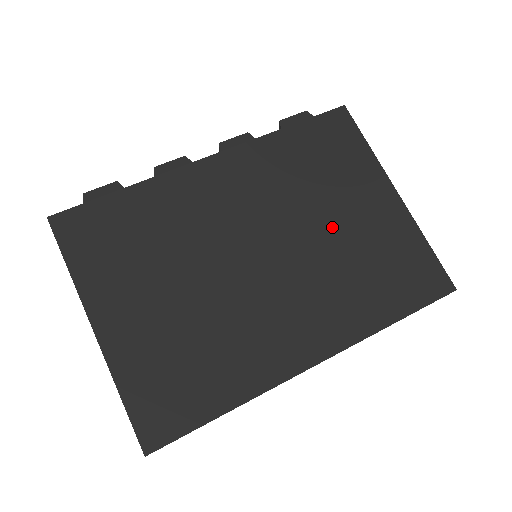
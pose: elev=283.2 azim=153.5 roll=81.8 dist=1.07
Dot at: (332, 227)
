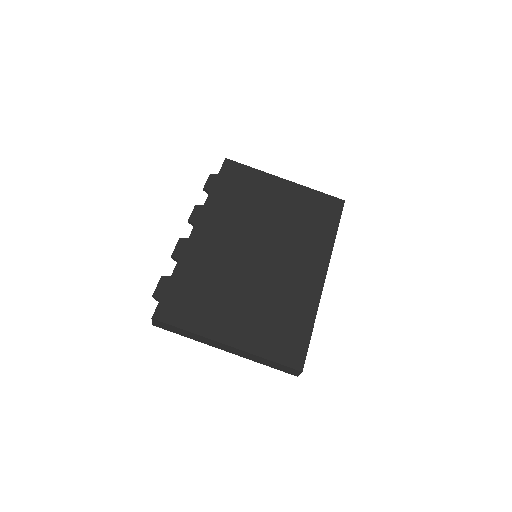
Dot at: (275, 216)
